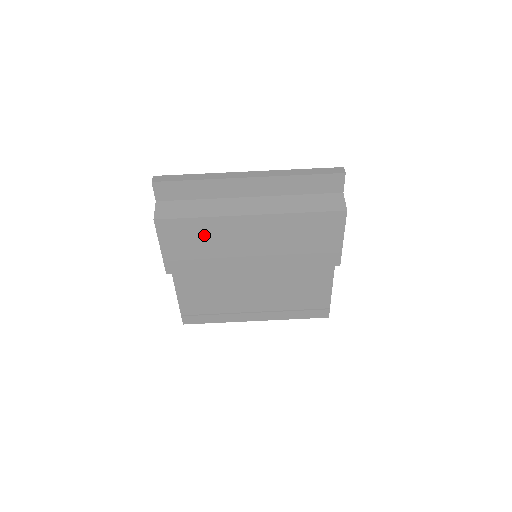
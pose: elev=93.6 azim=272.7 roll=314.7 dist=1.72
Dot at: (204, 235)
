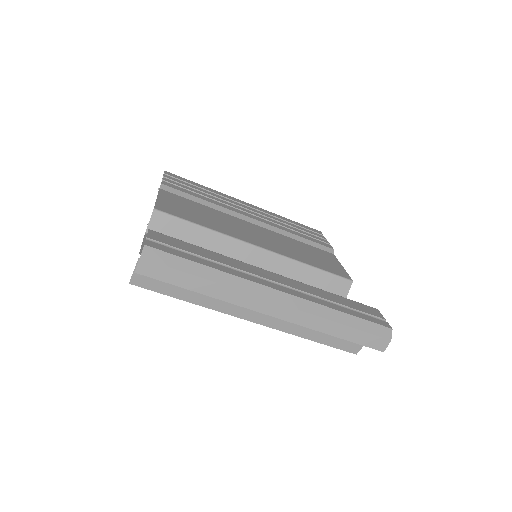
Dot at: occluded
